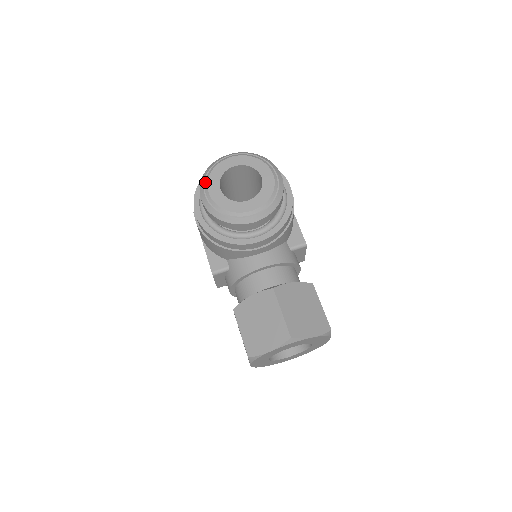
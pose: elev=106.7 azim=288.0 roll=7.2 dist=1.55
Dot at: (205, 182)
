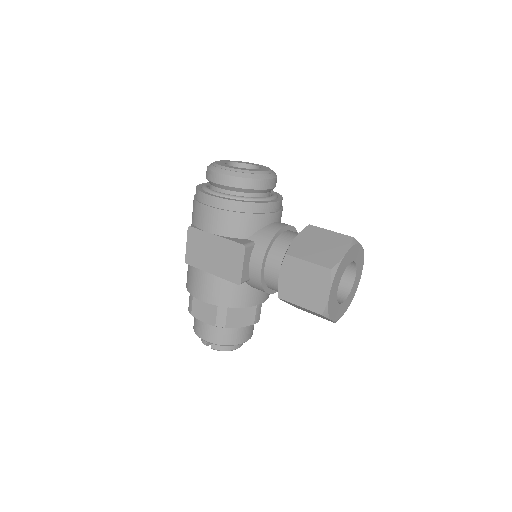
Dot at: (216, 166)
